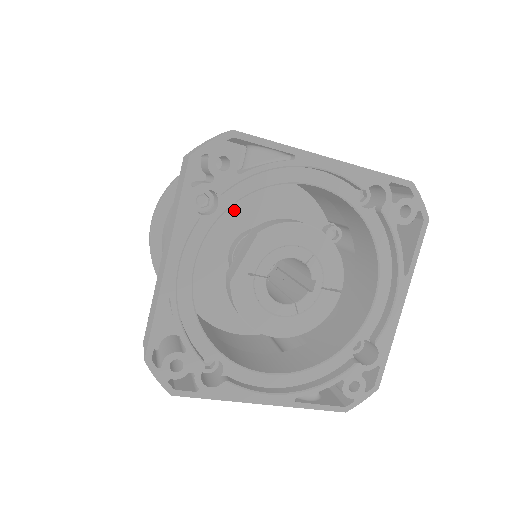
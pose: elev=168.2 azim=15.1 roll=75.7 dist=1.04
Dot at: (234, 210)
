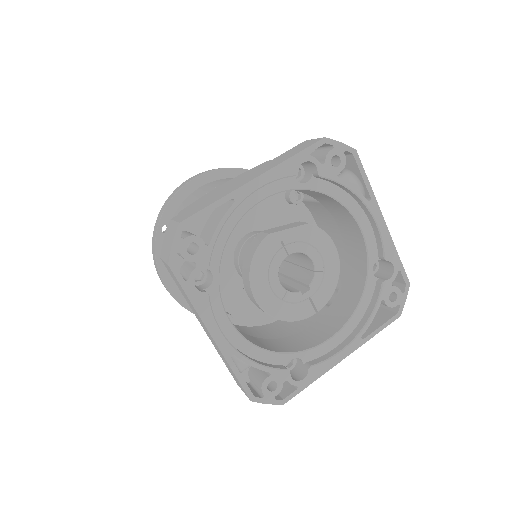
Dot at: (274, 212)
